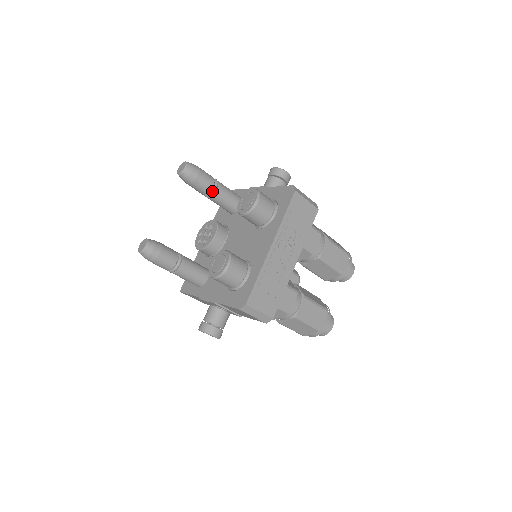
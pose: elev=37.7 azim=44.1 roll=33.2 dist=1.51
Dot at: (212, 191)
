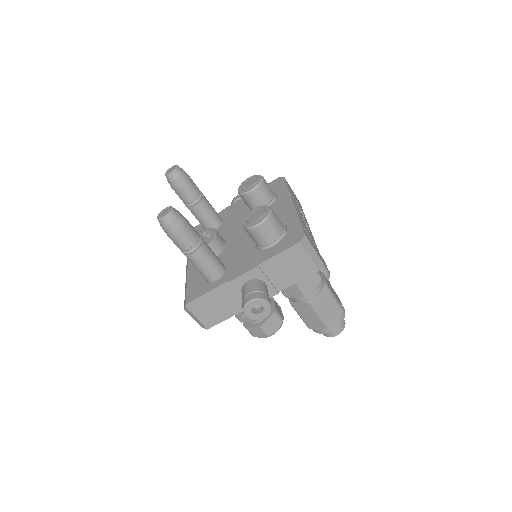
Dot at: (200, 196)
